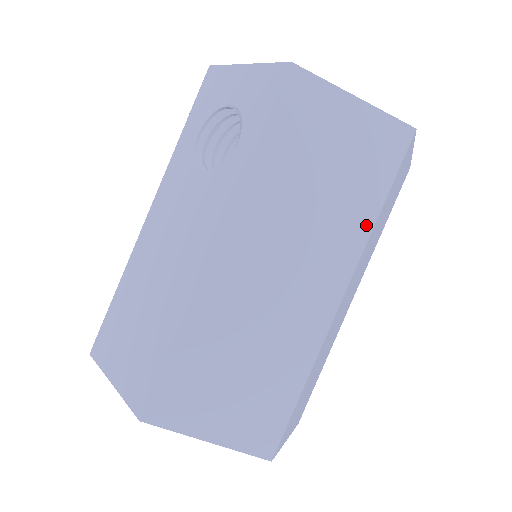
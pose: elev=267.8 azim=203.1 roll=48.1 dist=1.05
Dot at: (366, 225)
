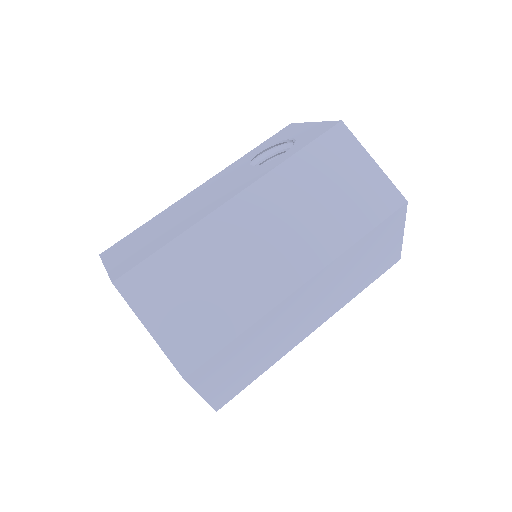
Dot at: (344, 243)
